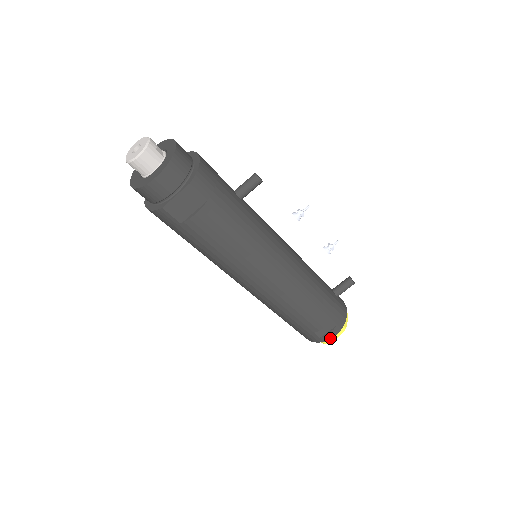
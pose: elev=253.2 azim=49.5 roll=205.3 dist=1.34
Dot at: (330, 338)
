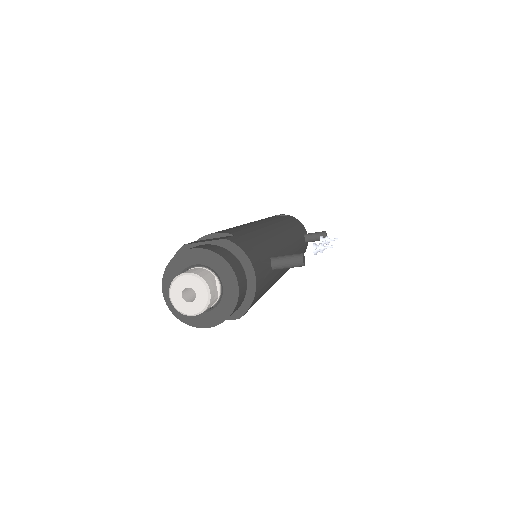
Dot at: occluded
